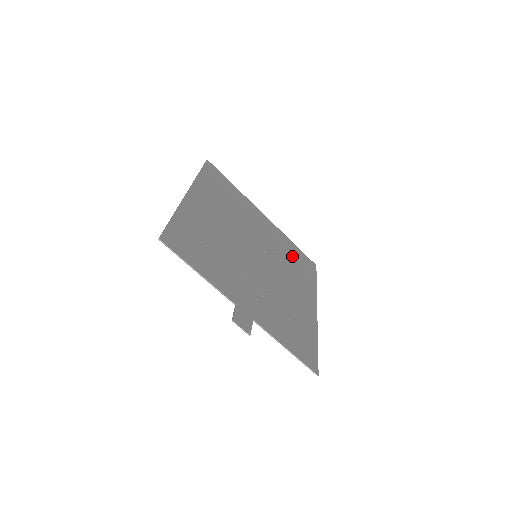
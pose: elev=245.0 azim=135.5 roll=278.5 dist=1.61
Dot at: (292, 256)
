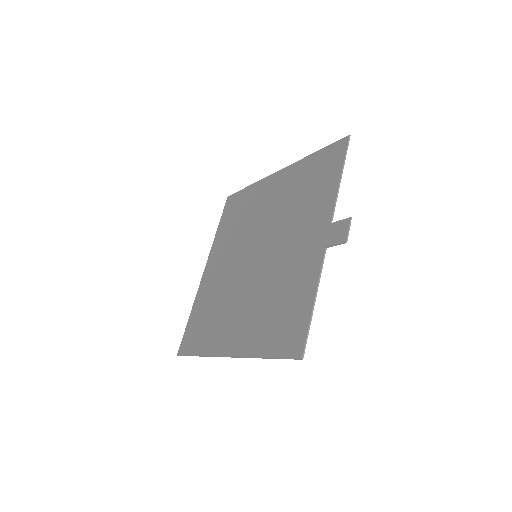
Dot at: (206, 313)
